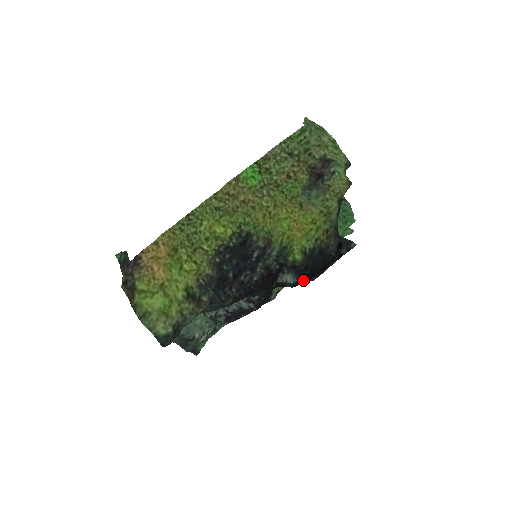
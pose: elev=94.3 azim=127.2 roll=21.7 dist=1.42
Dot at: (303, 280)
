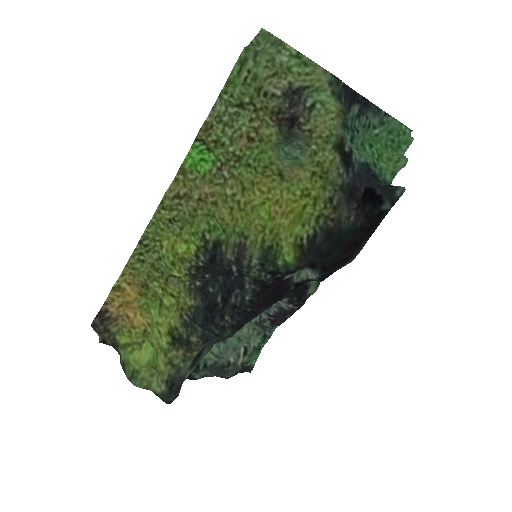
Dot at: (328, 272)
